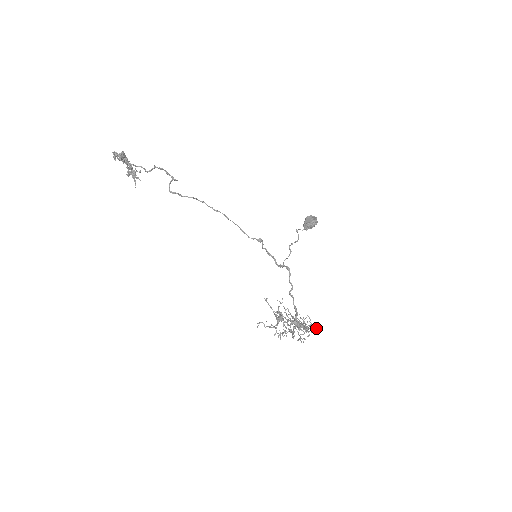
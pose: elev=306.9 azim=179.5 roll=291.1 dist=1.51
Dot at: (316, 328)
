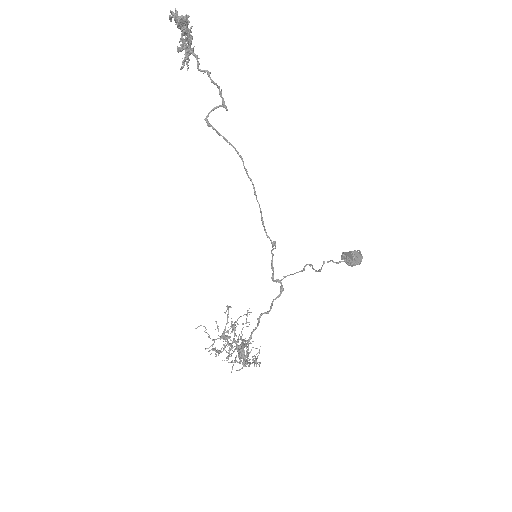
Dot at: (259, 363)
